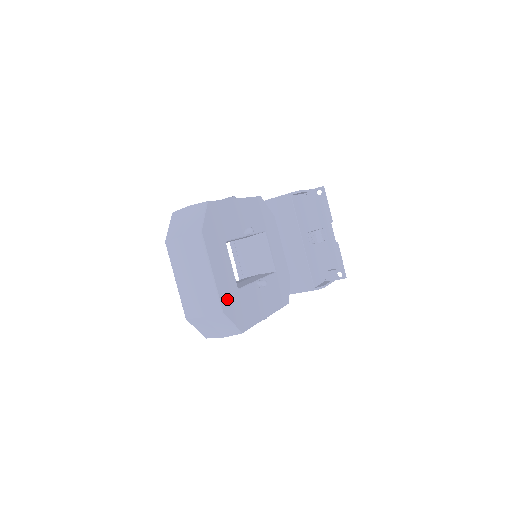
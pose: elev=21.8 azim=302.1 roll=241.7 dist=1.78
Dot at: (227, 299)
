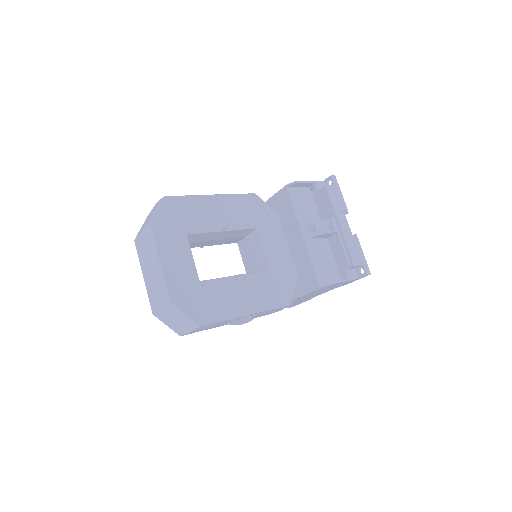
Dot at: (180, 289)
